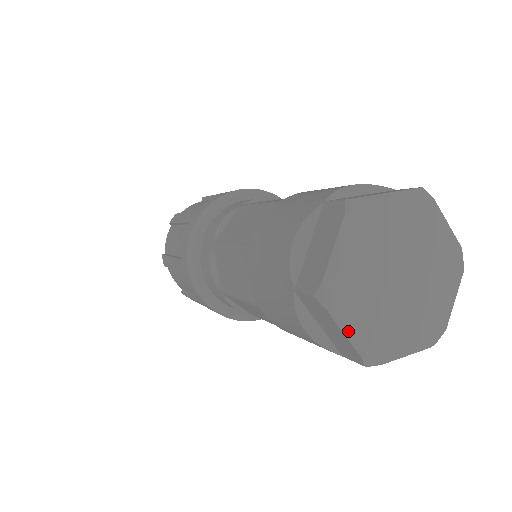
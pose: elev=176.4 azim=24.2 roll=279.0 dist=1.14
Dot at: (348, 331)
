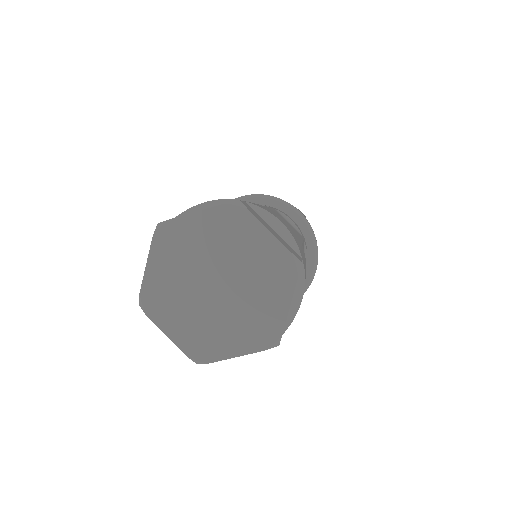
Dot at: (150, 267)
